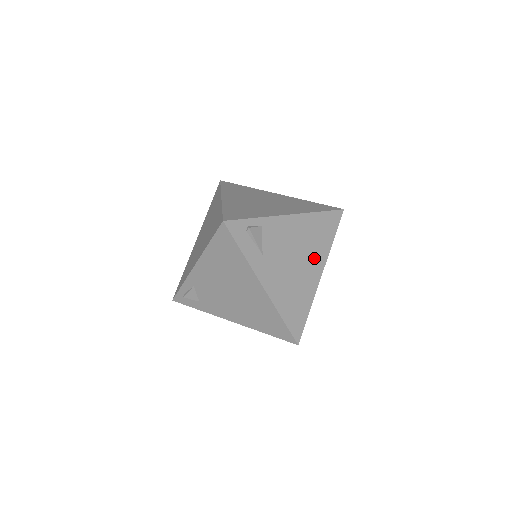
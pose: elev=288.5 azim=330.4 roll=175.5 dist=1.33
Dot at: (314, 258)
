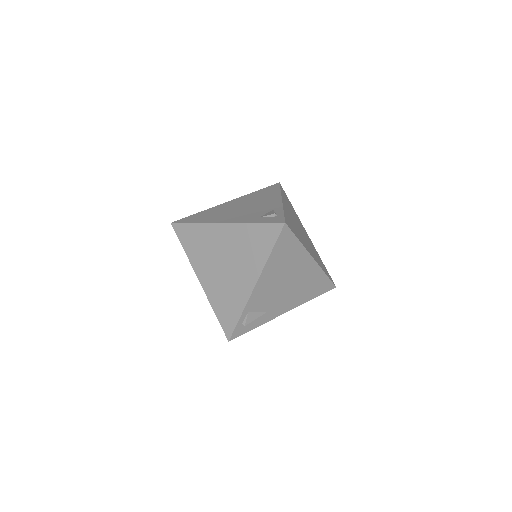
Dot at: (298, 265)
